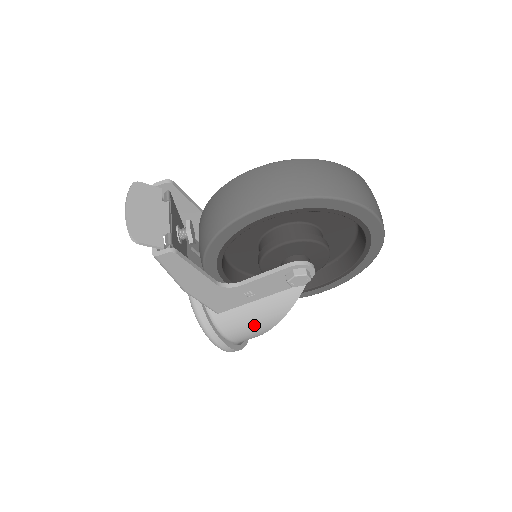
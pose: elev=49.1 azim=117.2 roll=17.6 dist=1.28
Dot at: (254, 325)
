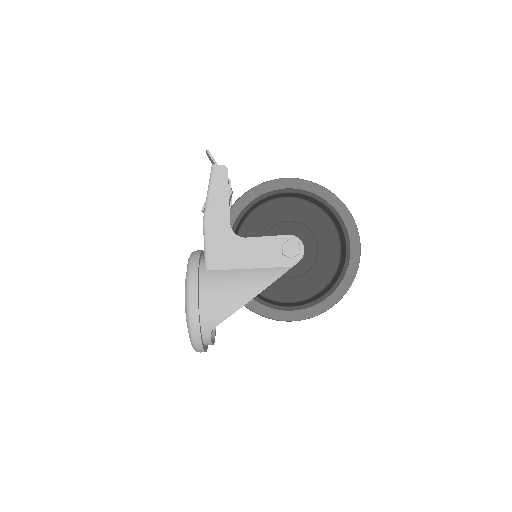
Dot at: (232, 291)
